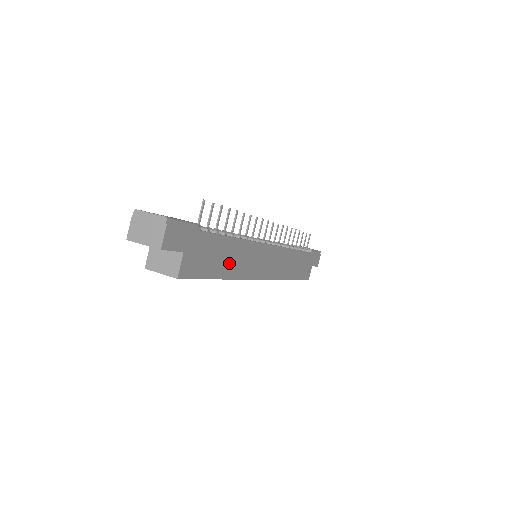
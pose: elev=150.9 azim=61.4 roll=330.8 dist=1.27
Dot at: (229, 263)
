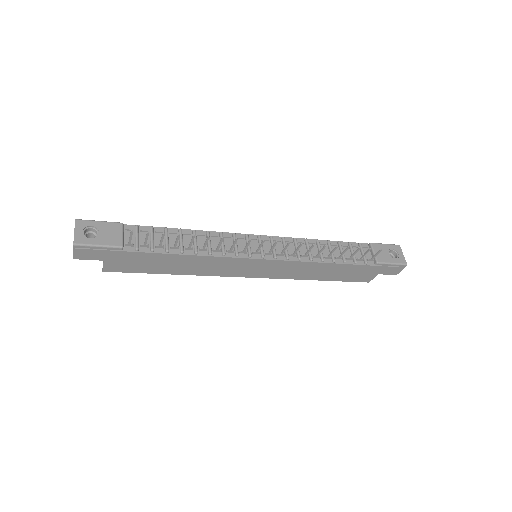
Dot at: (181, 267)
